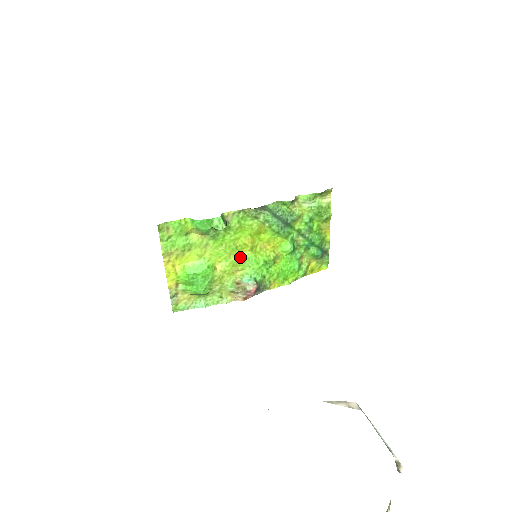
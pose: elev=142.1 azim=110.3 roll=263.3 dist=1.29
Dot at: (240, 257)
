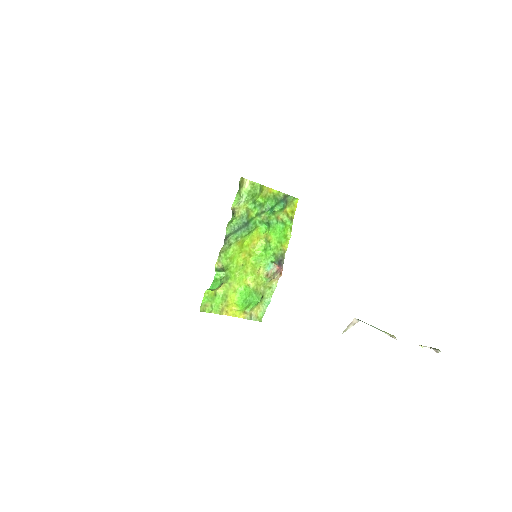
Dot at: (251, 265)
